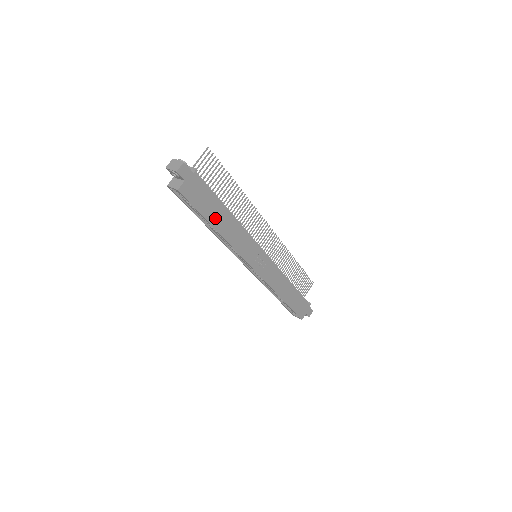
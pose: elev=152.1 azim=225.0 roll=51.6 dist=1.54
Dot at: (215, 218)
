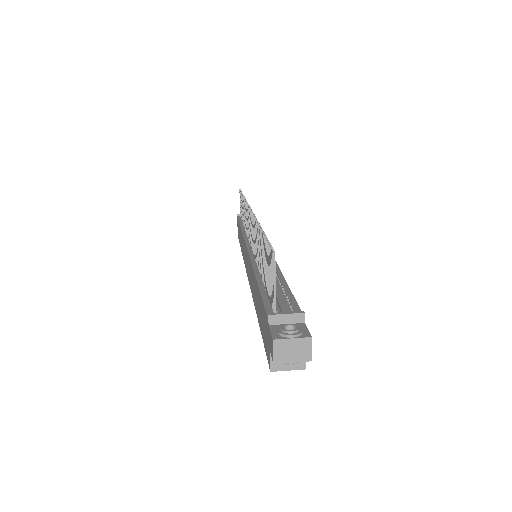
Dot at: occluded
